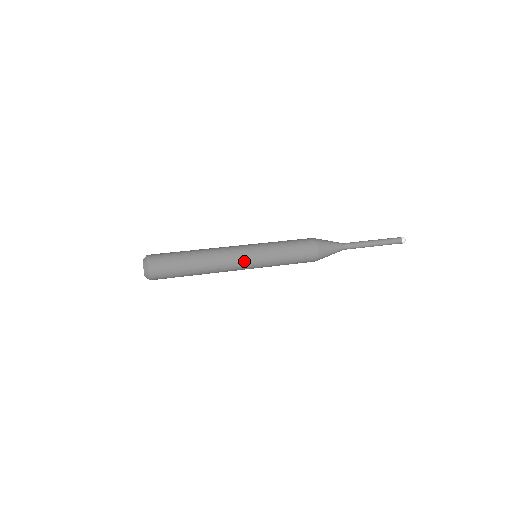
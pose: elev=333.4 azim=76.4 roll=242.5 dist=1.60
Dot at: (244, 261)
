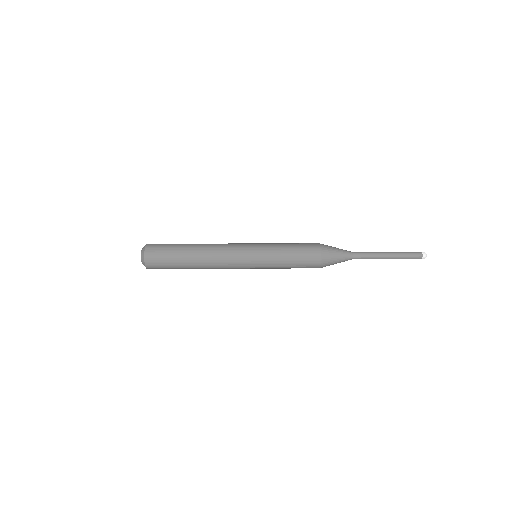
Dot at: (241, 268)
